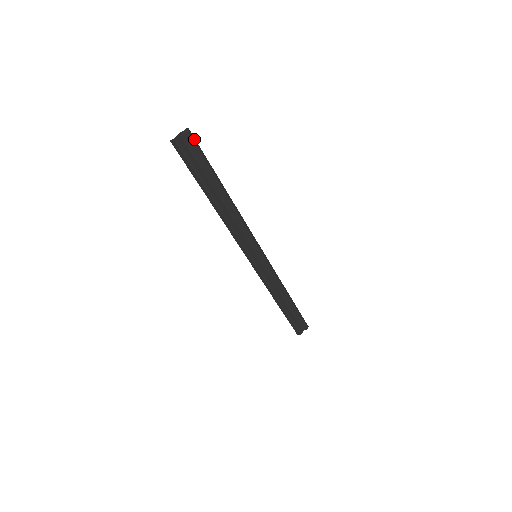
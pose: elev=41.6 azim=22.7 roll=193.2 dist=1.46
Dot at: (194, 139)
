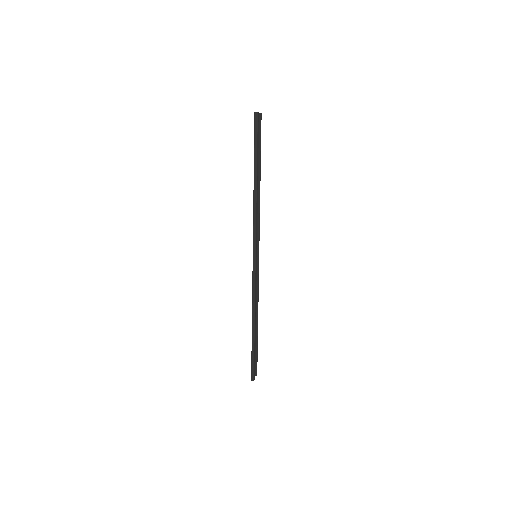
Dot at: (260, 123)
